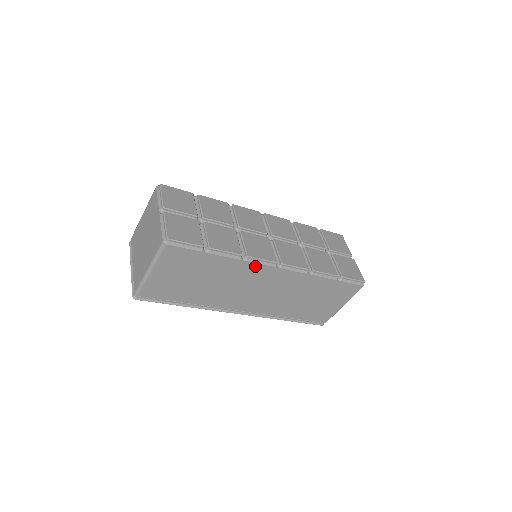
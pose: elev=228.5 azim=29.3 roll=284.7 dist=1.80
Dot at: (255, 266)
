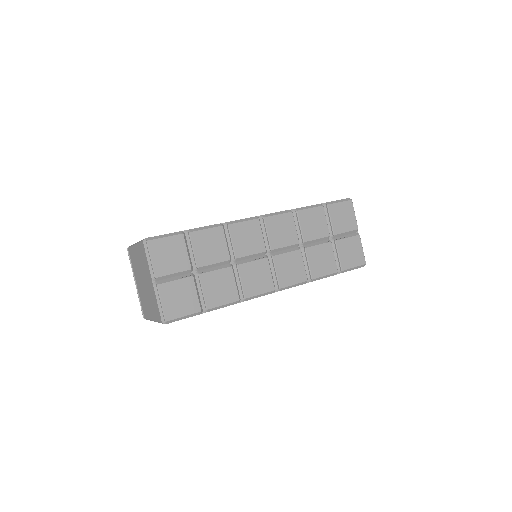
Dot at: (253, 298)
